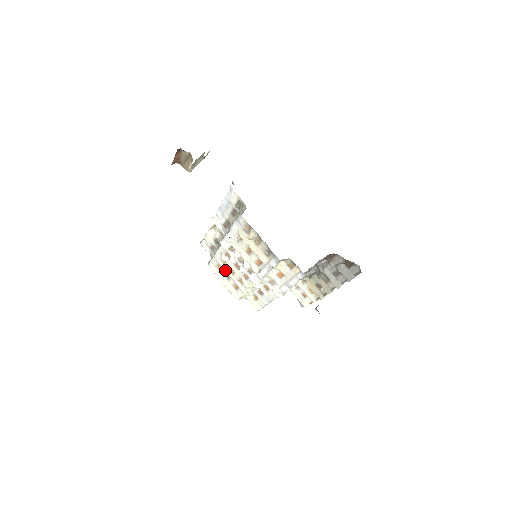
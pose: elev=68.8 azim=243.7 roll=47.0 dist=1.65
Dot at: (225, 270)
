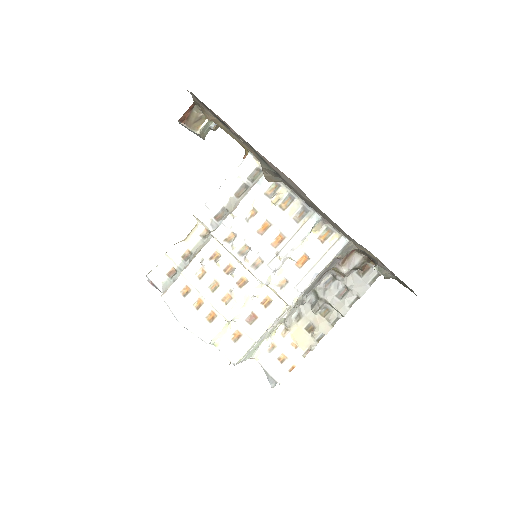
Dot at: (199, 289)
